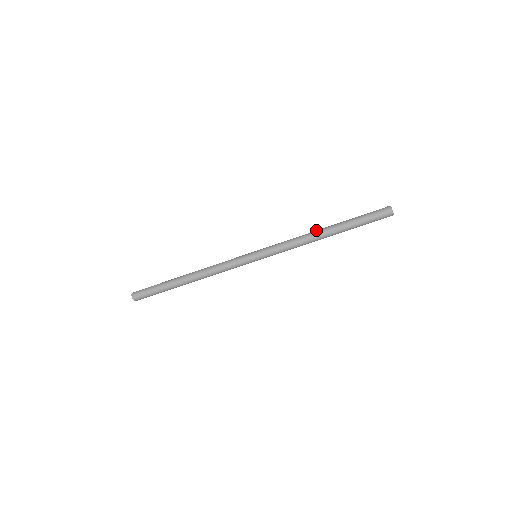
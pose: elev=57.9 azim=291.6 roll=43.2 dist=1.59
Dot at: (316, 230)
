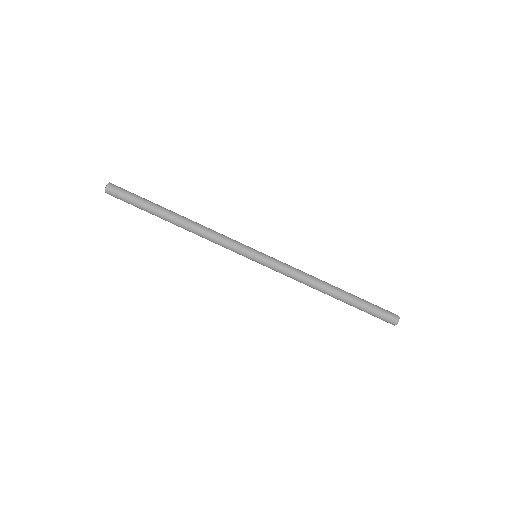
Dot at: (326, 282)
